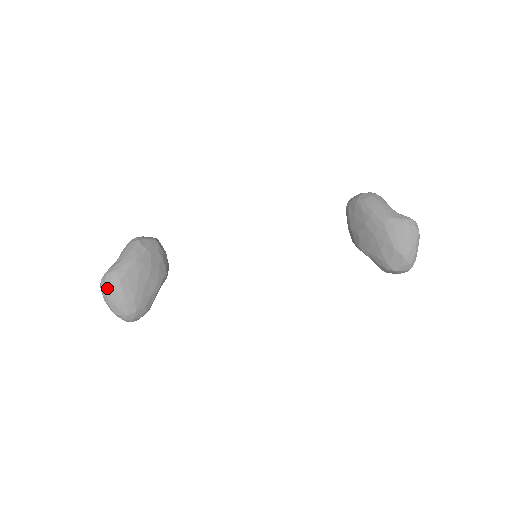
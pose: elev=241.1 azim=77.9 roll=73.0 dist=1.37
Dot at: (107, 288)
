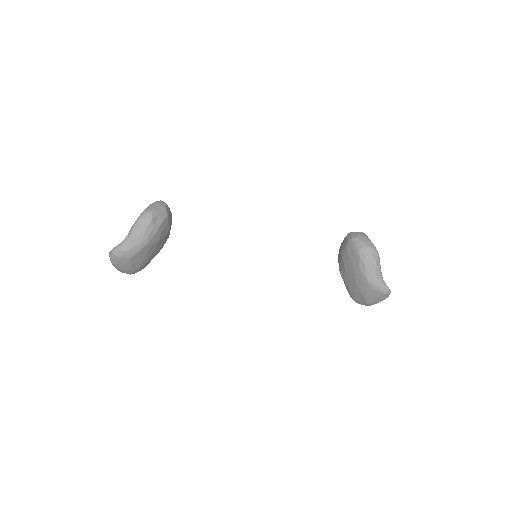
Dot at: (117, 261)
